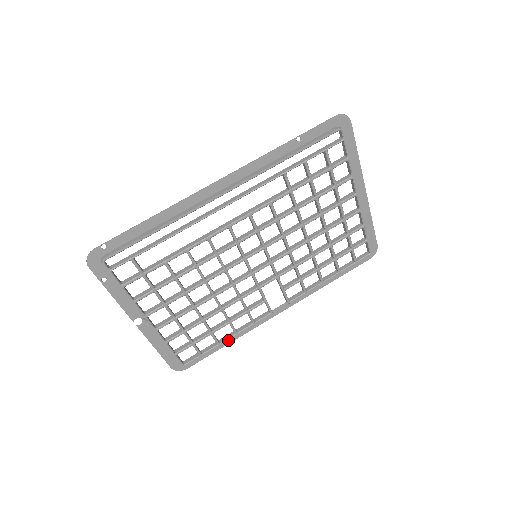
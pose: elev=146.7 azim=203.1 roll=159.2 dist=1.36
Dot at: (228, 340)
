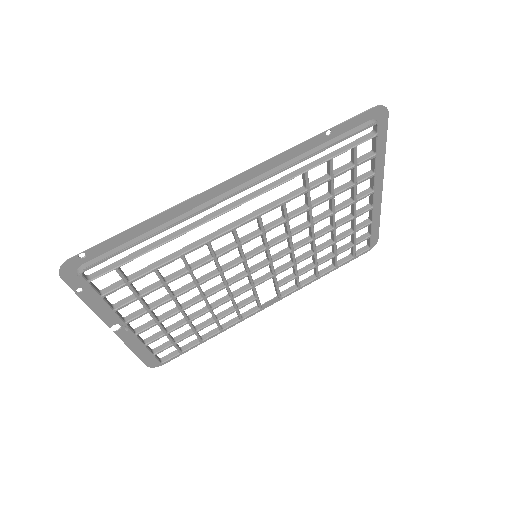
Dot at: occluded
